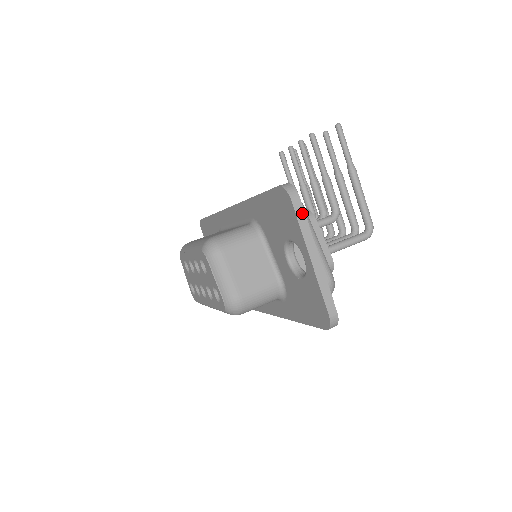
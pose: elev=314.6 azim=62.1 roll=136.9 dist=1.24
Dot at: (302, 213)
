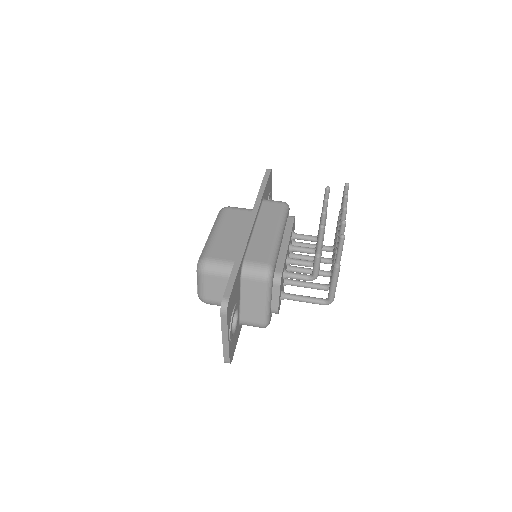
Dot at: (225, 321)
